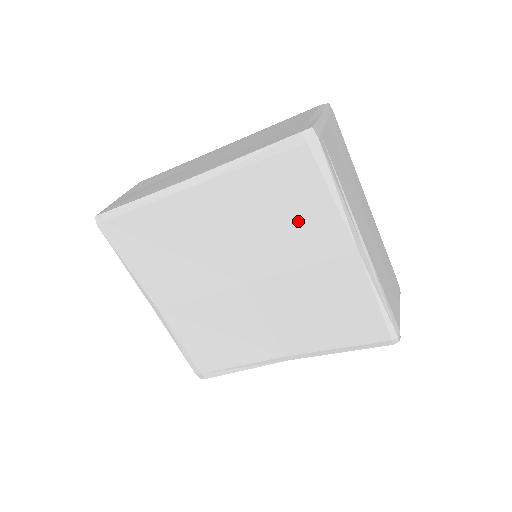
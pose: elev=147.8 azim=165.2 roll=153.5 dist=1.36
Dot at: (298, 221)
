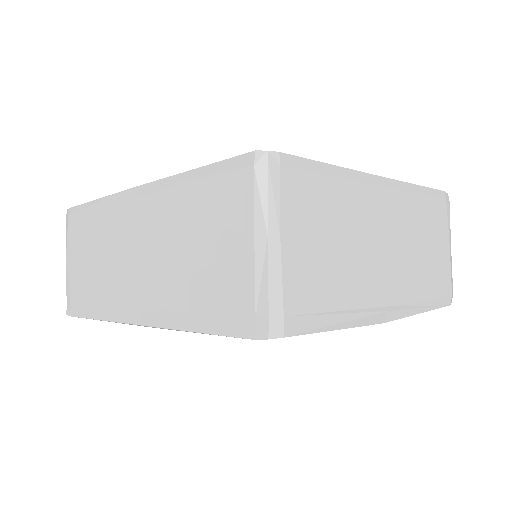
Dot at: occluded
